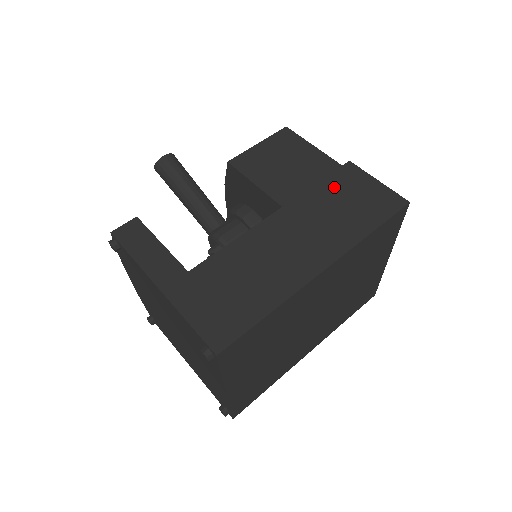
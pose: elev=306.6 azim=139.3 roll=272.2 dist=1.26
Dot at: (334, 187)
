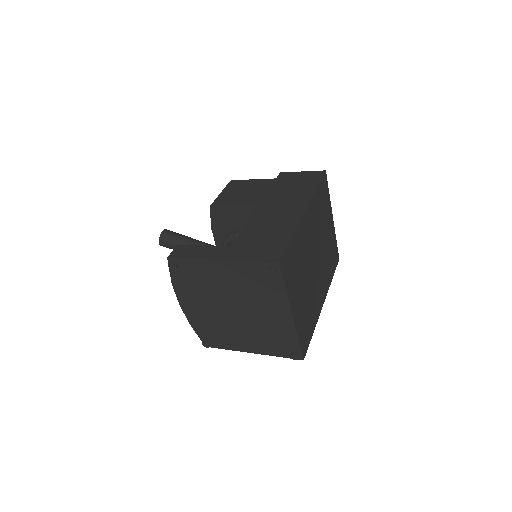
Dot at: (281, 184)
